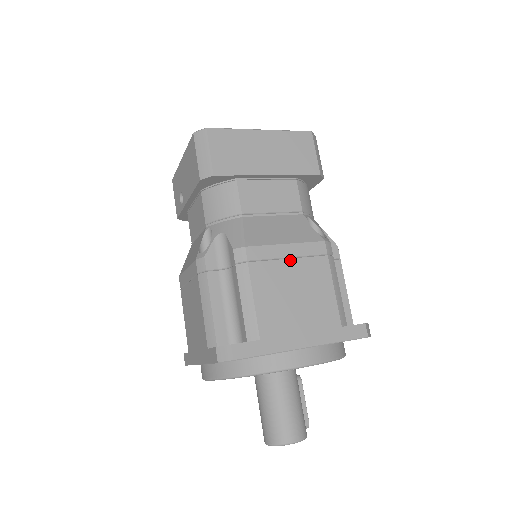
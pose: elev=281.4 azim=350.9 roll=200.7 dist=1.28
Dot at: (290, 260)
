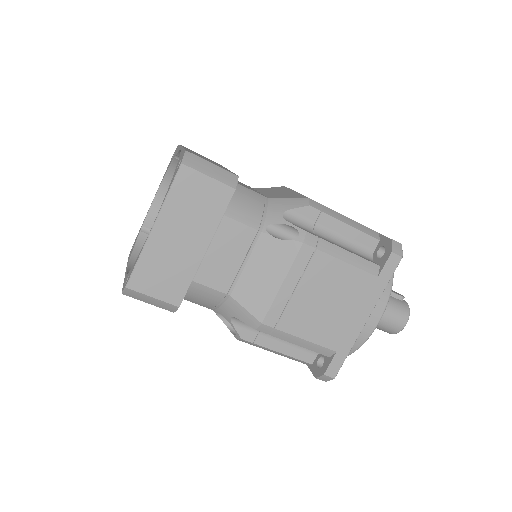
Dot at: (297, 289)
